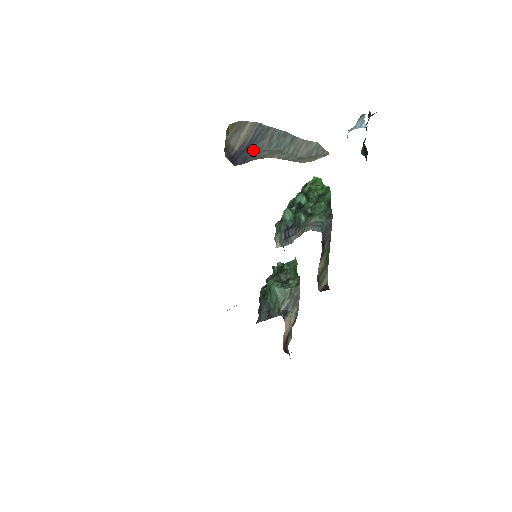
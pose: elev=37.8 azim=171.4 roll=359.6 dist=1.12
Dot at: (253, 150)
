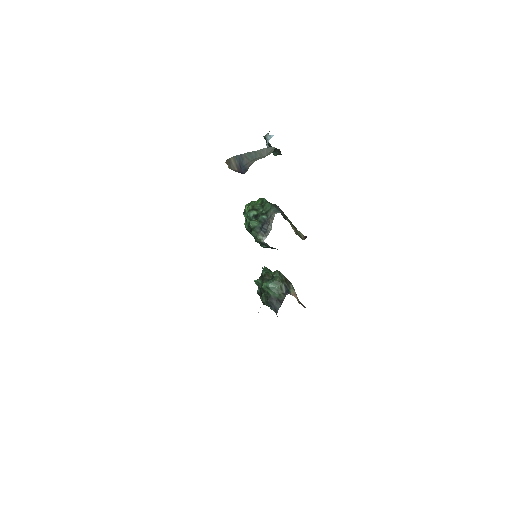
Dot at: (244, 165)
